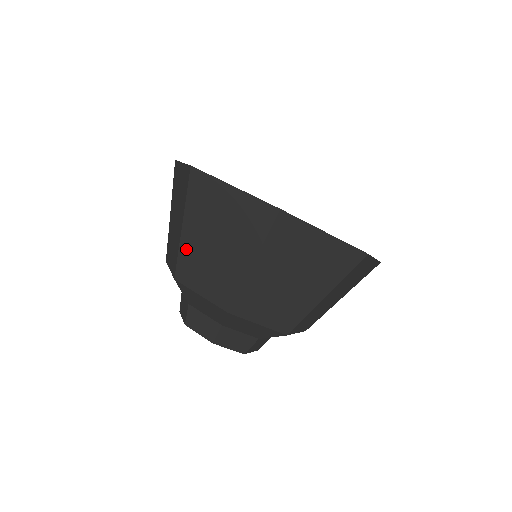
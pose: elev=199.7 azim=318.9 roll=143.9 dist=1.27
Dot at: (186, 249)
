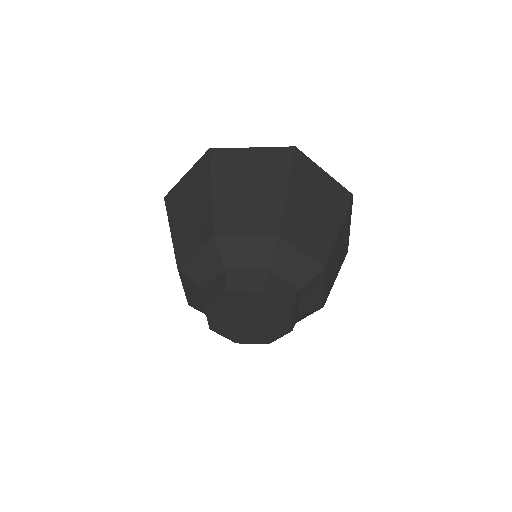
Dot at: (176, 239)
